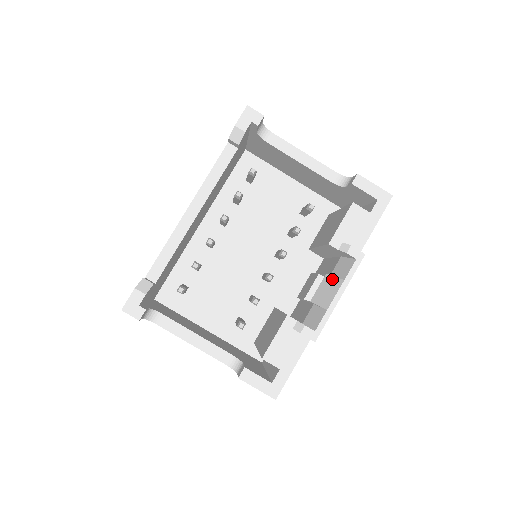
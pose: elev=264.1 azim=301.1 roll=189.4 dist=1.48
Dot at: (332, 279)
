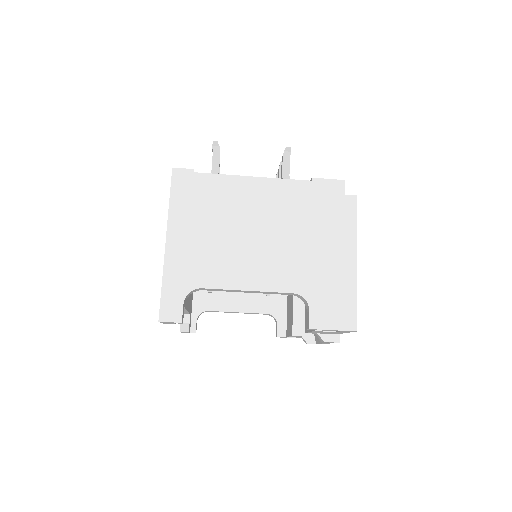
Dot at: occluded
